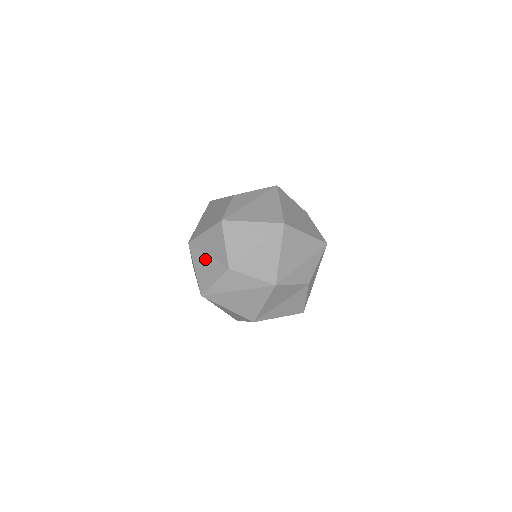
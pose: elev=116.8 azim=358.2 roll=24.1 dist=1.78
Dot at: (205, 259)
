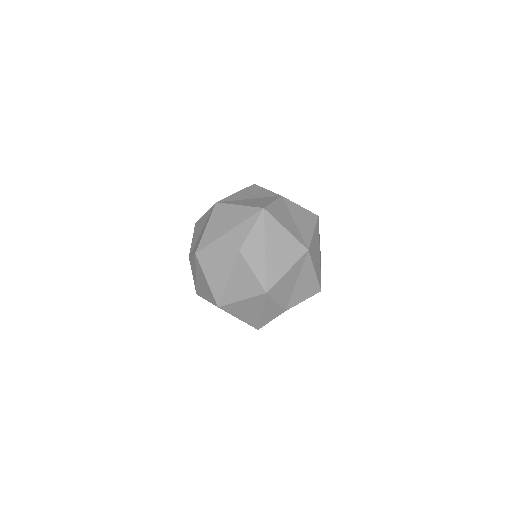
Dot at: occluded
